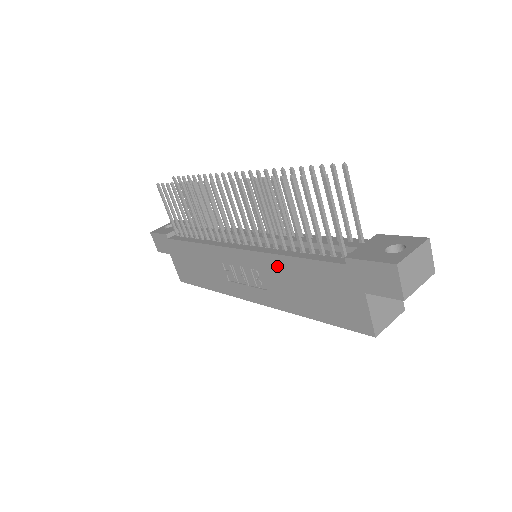
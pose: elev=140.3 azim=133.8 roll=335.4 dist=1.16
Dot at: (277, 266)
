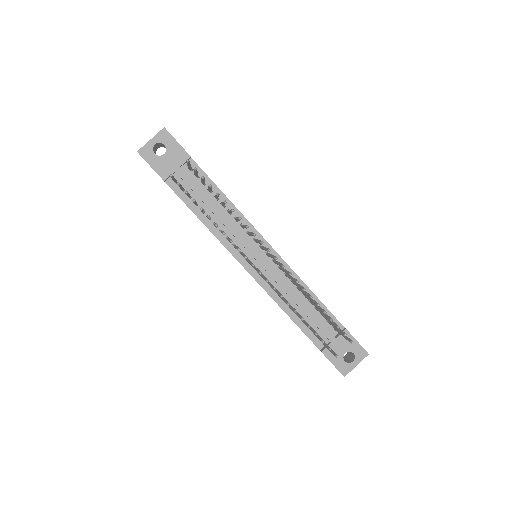
Dot at: occluded
